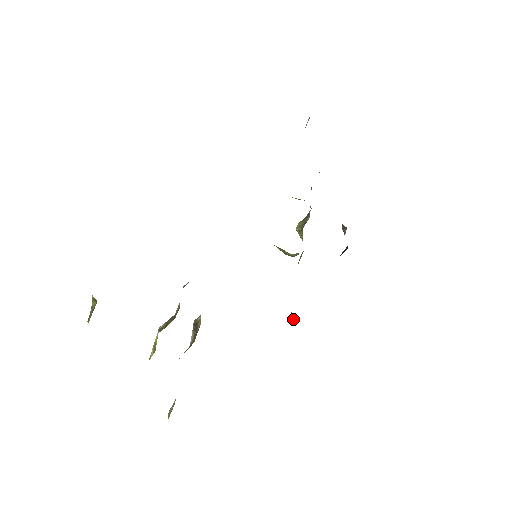
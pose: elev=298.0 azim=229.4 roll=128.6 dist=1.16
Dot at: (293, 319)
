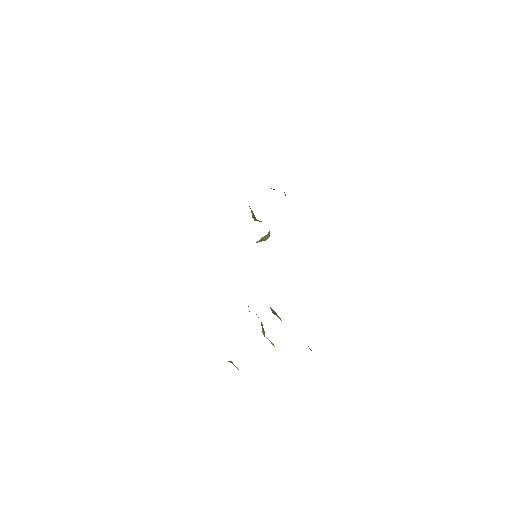
Dot at: occluded
